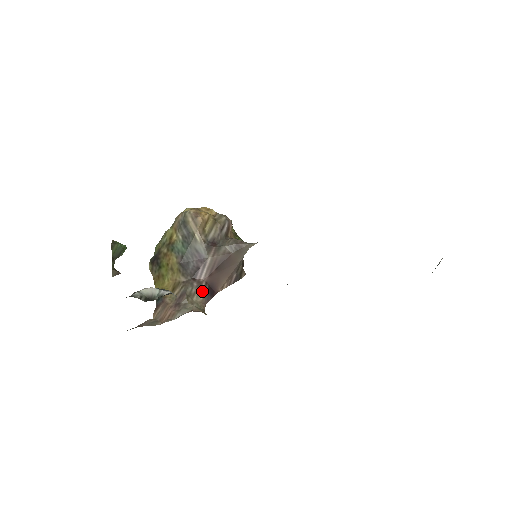
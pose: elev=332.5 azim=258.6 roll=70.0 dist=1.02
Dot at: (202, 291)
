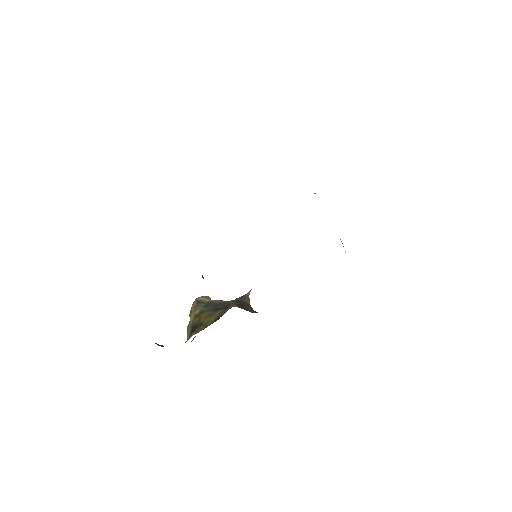
Dot at: occluded
